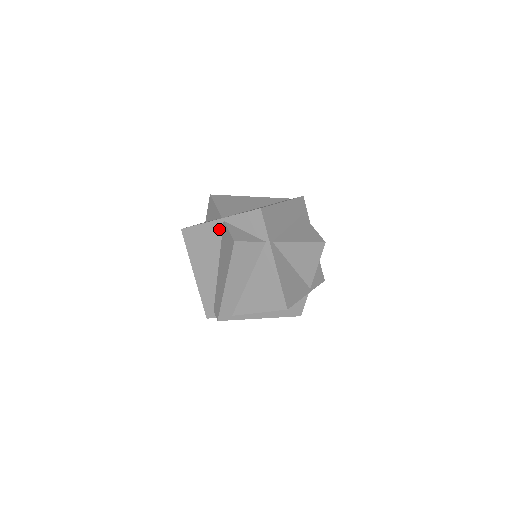
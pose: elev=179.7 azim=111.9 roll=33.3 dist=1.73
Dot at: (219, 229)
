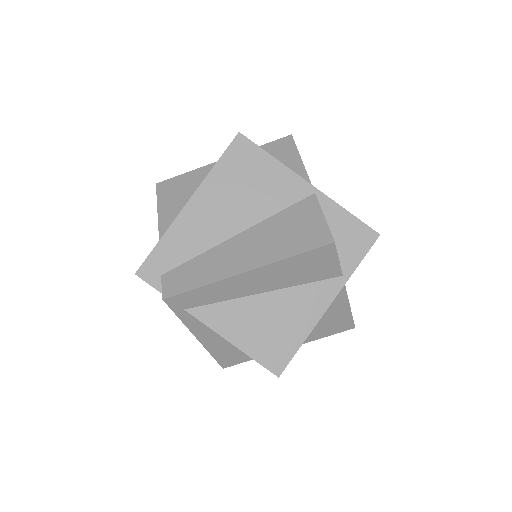
Dot at: (297, 194)
